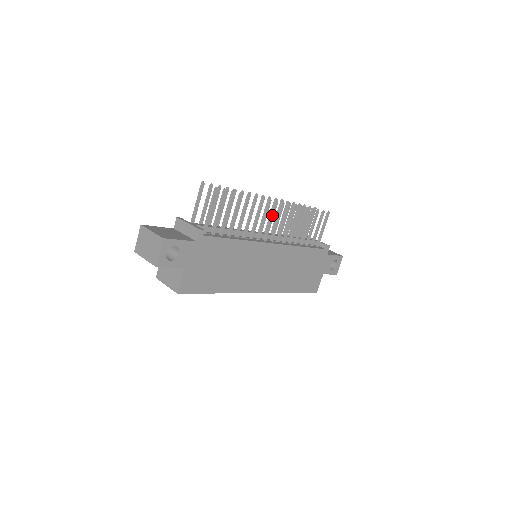
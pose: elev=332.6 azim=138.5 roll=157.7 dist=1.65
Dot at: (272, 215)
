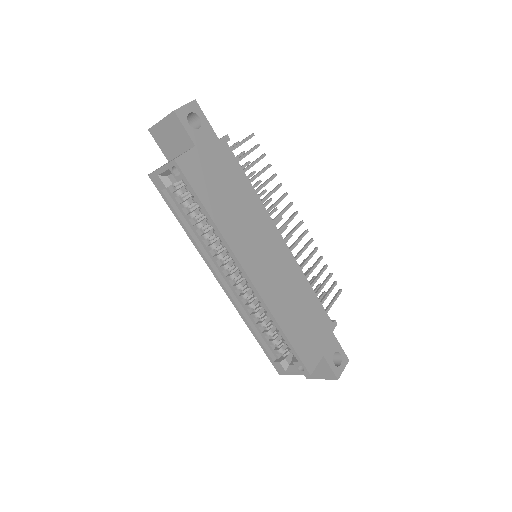
Dot at: (289, 219)
